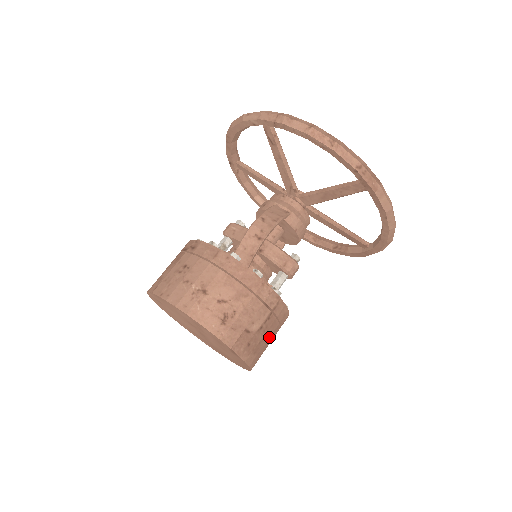
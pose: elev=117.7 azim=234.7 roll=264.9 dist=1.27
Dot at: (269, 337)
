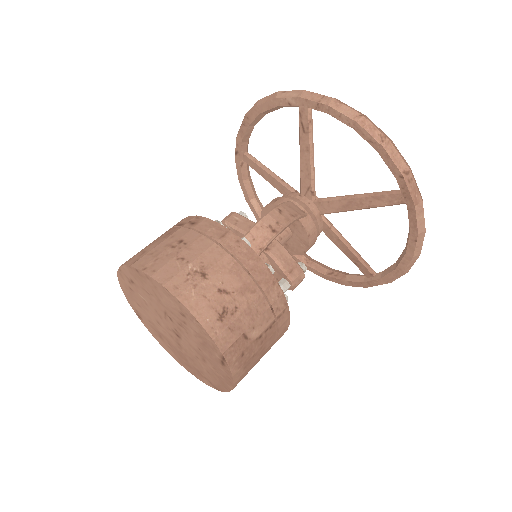
Dot at: (263, 352)
